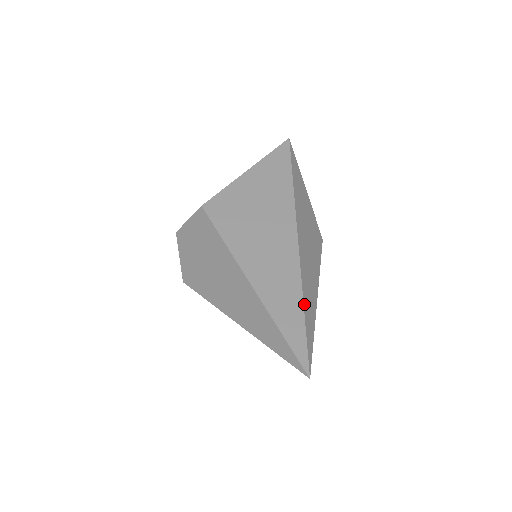
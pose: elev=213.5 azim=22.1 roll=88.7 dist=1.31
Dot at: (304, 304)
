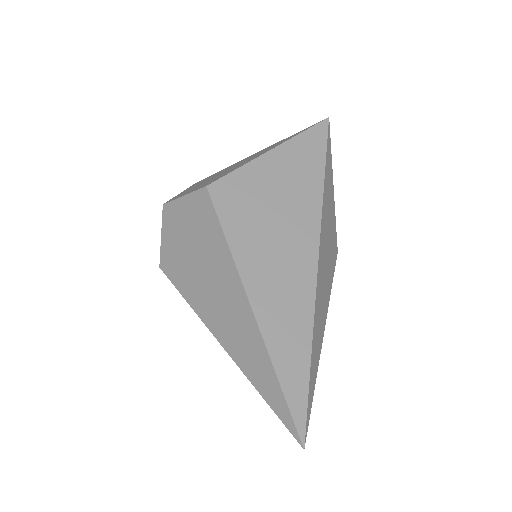
Dot at: (312, 347)
